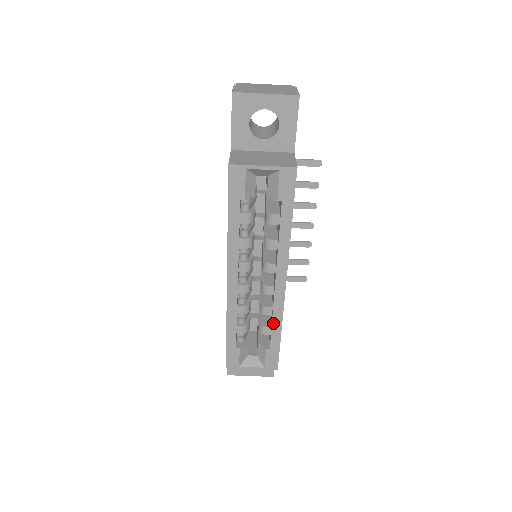
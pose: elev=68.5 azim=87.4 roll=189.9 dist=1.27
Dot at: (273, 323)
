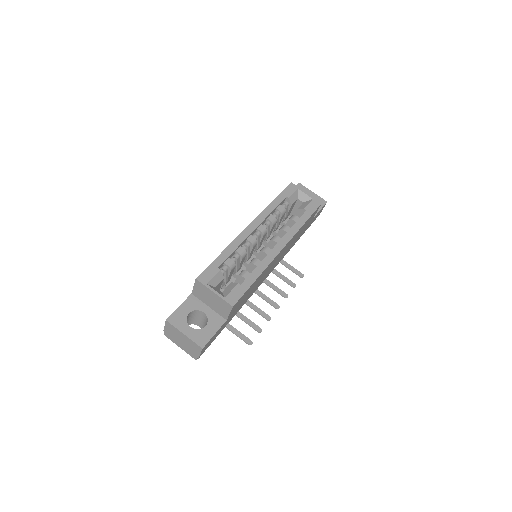
Dot at: (257, 268)
